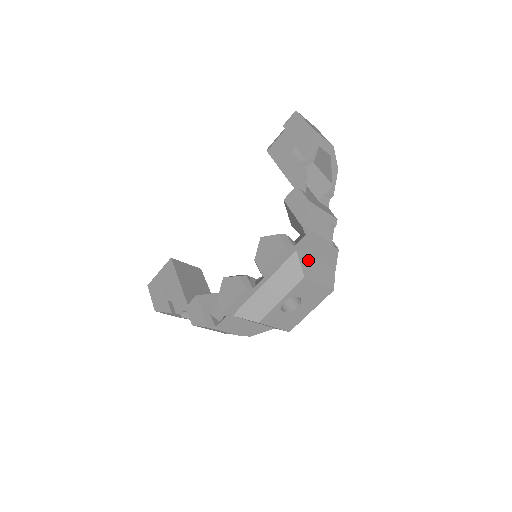
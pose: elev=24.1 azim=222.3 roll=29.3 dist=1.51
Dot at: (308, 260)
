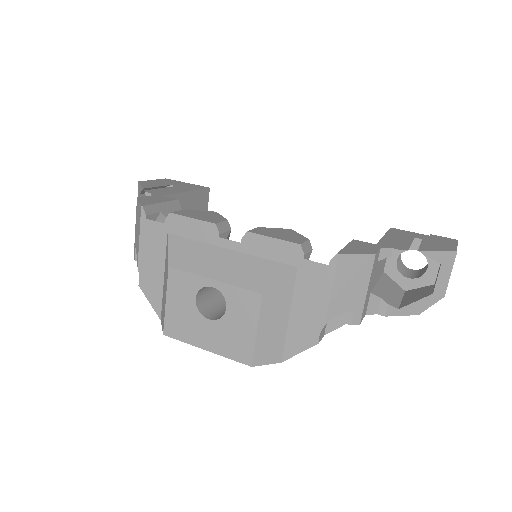
Dot at: (288, 297)
